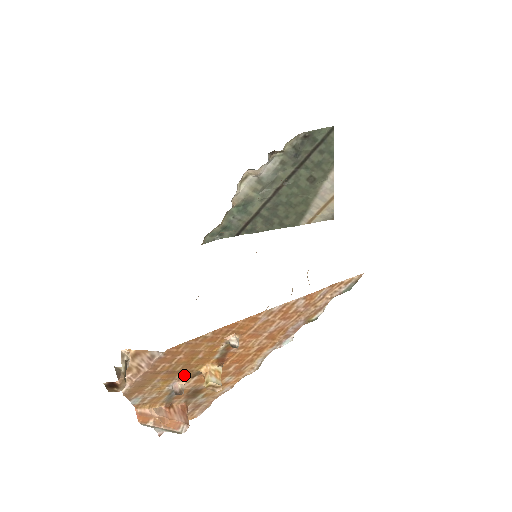
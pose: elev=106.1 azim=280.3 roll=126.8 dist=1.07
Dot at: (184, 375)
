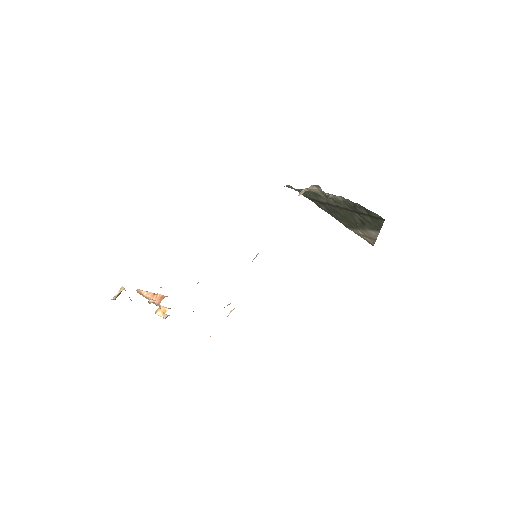
Dot at: occluded
